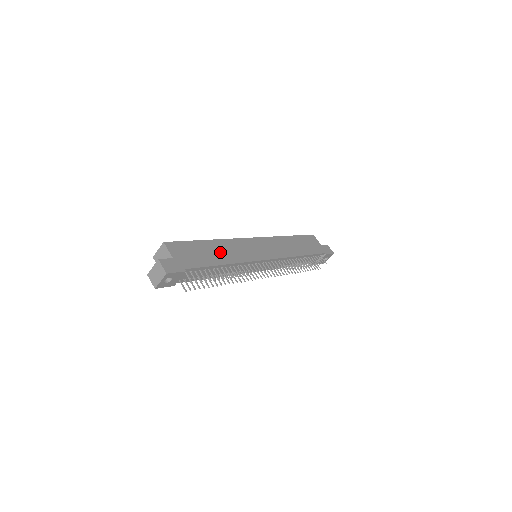
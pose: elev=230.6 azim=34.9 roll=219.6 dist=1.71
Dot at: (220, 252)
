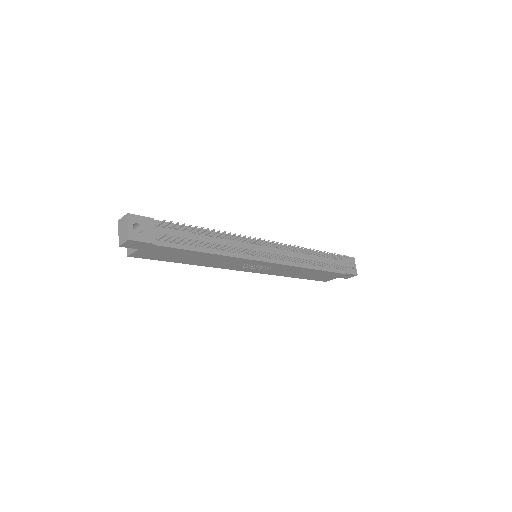
Dot at: occluded
